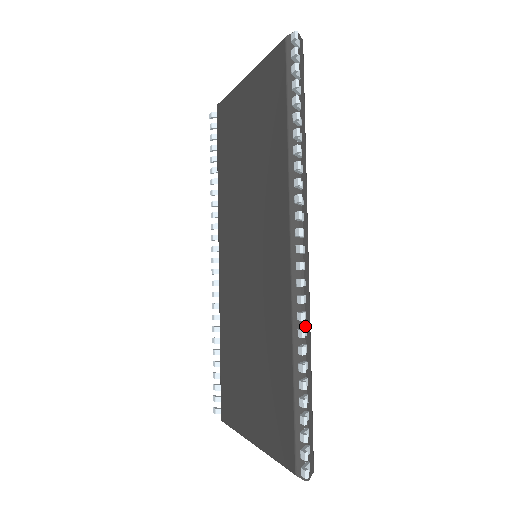
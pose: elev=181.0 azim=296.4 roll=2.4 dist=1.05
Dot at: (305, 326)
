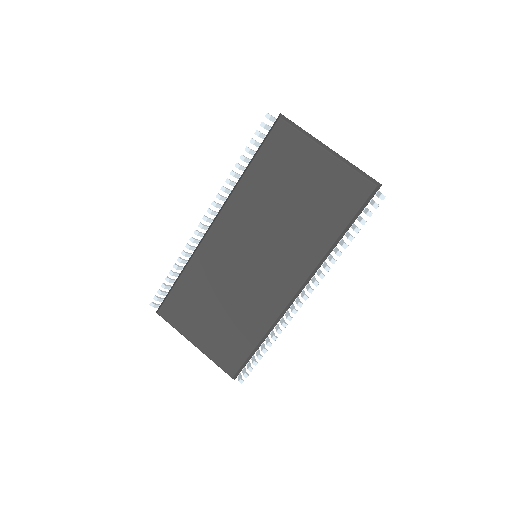
Dot at: occluded
